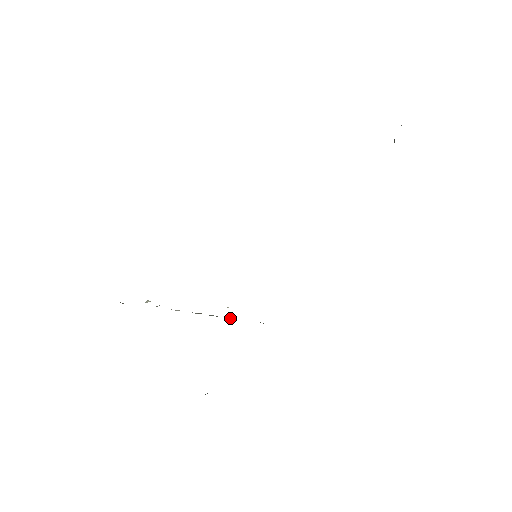
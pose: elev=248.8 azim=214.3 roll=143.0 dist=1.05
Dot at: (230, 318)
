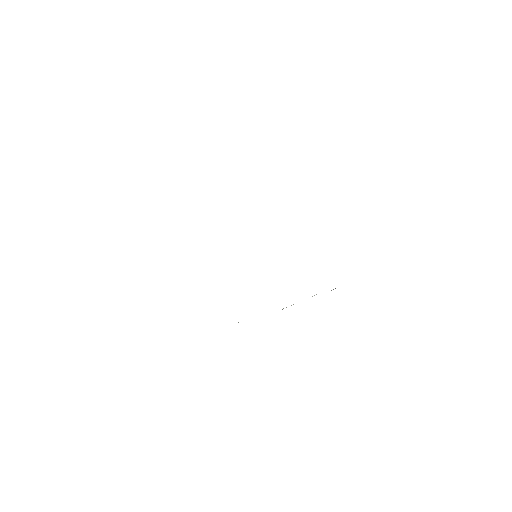
Dot at: occluded
